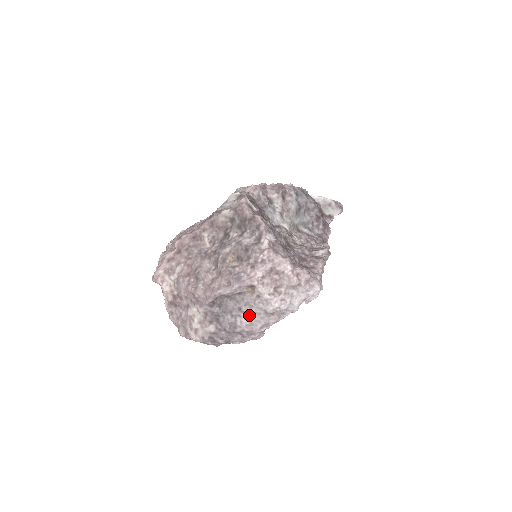
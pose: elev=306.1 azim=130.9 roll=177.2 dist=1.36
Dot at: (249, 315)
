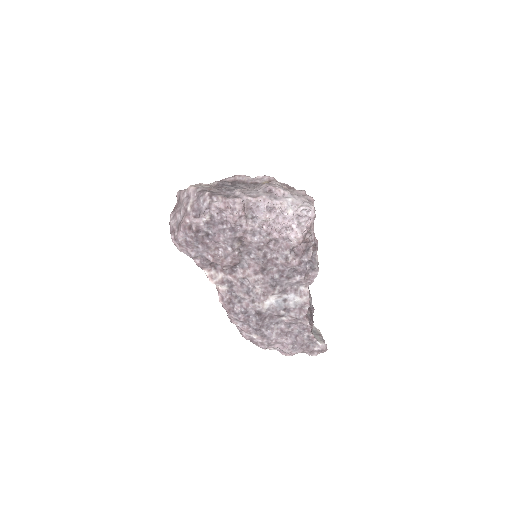
Dot at: (249, 190)
